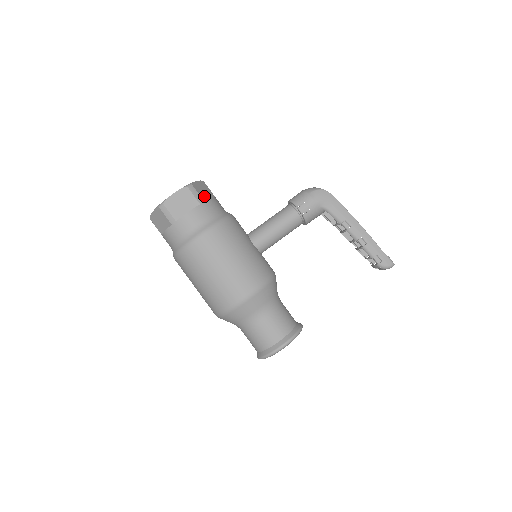
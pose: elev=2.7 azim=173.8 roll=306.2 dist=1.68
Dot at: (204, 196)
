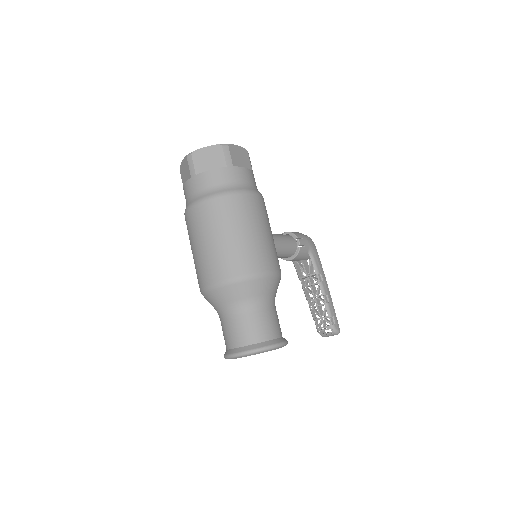
Dot at: occluded
